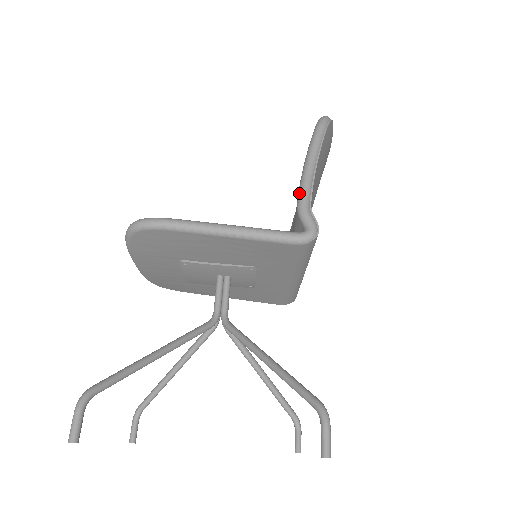
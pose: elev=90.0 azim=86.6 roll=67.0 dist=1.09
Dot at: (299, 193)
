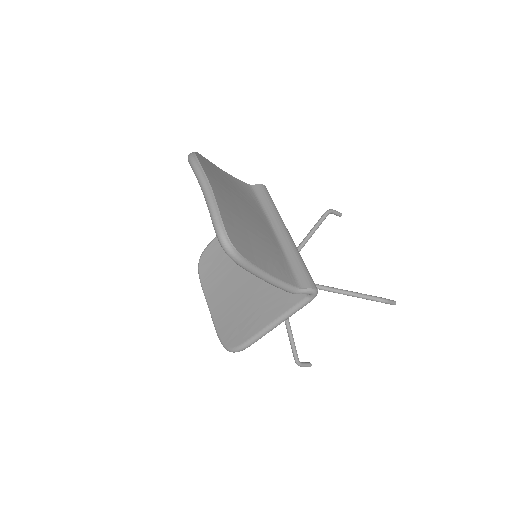
Dot at: occluded
